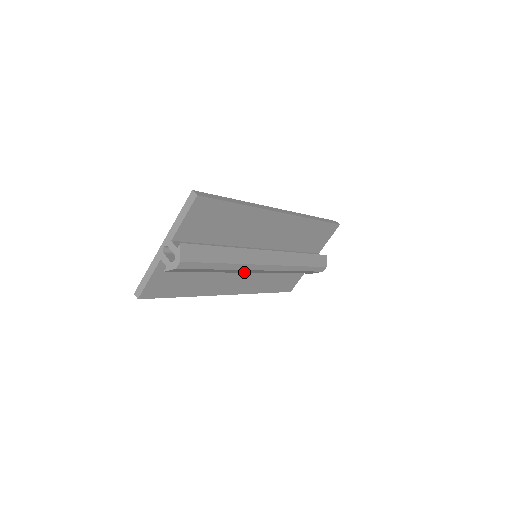
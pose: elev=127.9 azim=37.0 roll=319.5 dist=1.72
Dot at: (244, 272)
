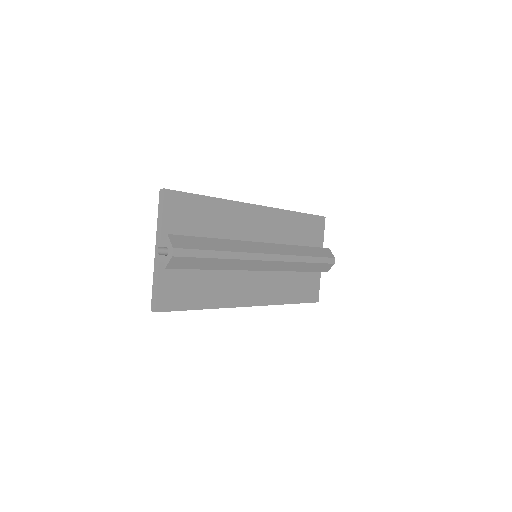
Dot at: (250, 269)
